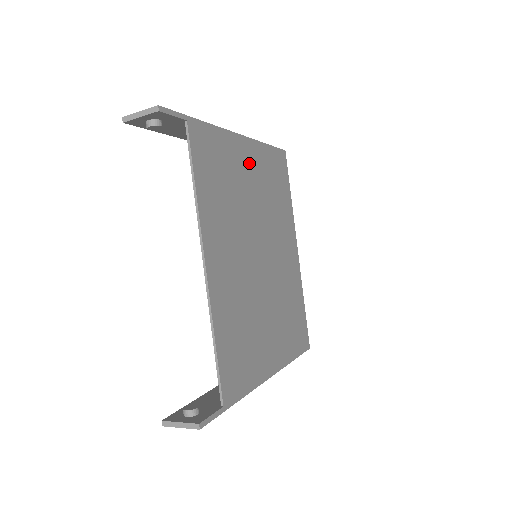
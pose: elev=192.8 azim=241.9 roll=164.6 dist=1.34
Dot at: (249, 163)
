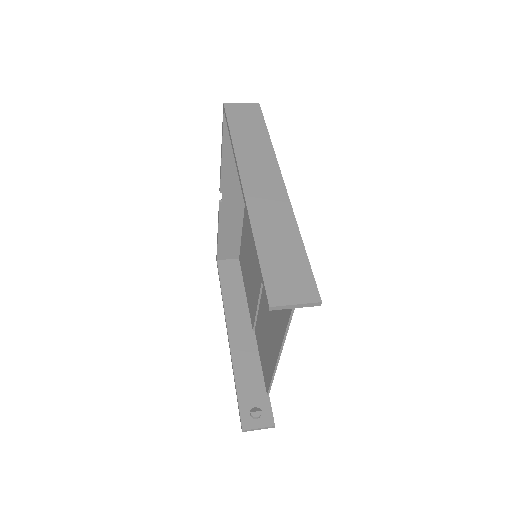
Dot at: occluded
